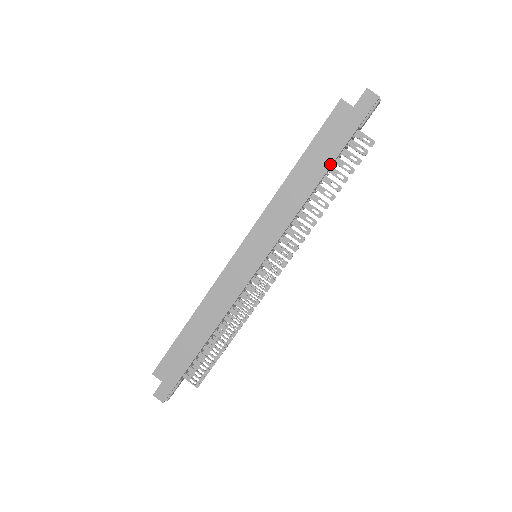
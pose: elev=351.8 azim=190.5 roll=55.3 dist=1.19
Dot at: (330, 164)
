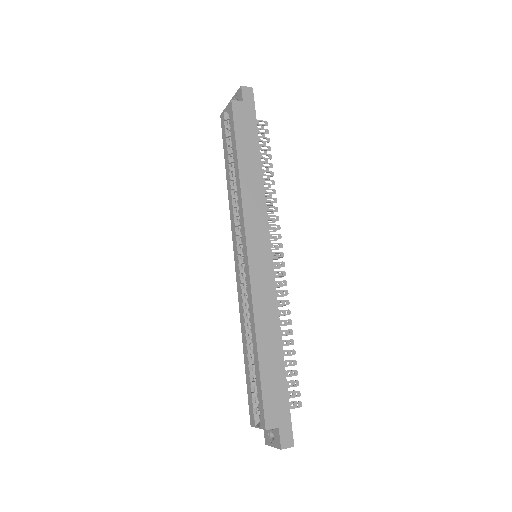
Dot at: (258, 148)
